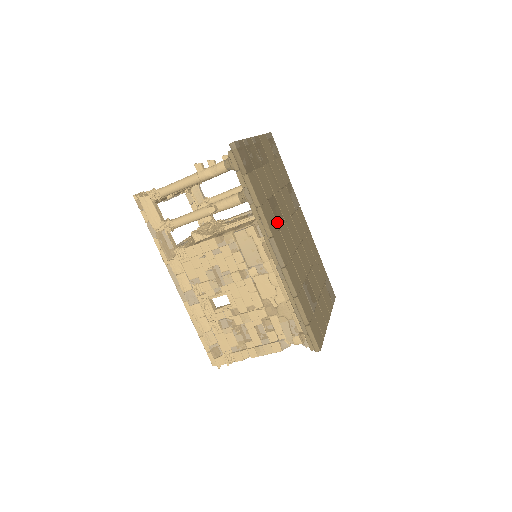
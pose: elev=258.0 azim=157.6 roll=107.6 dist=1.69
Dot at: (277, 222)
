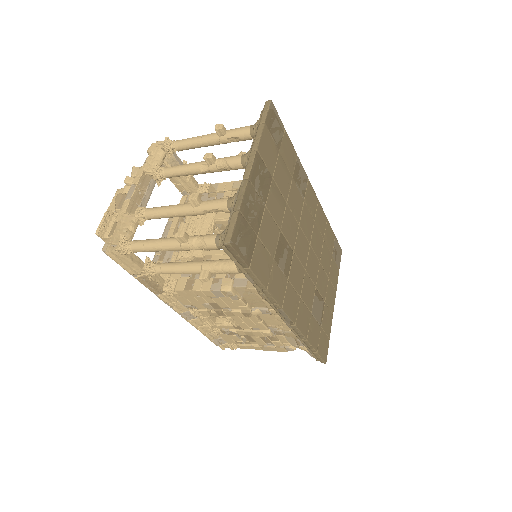
Dot at: (285, 273)
